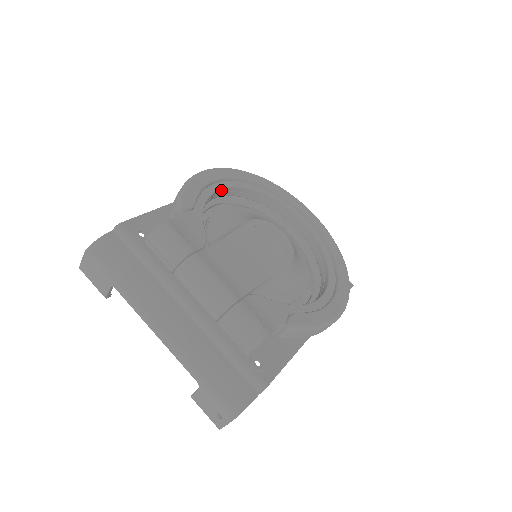
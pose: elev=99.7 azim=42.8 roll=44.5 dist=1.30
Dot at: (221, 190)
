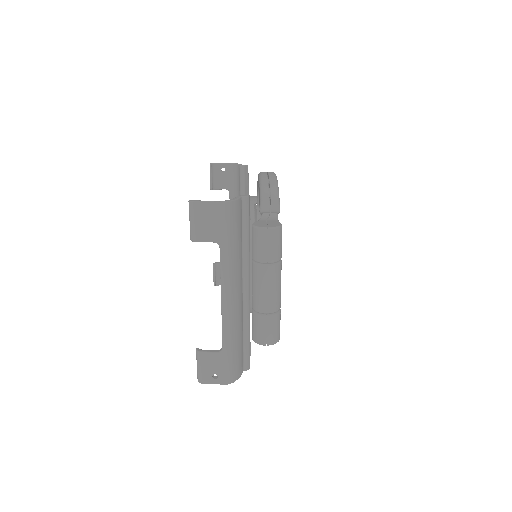
Dot at: occluded
